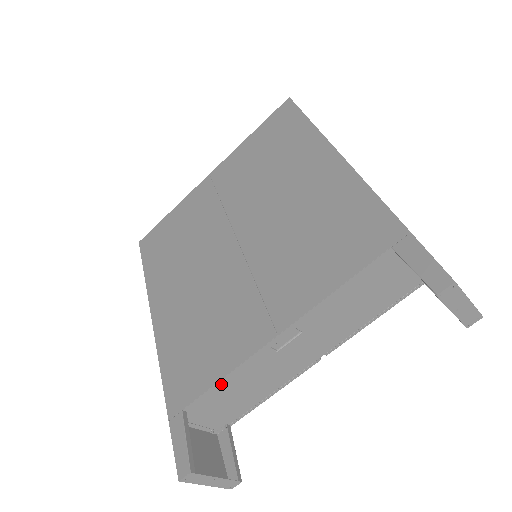
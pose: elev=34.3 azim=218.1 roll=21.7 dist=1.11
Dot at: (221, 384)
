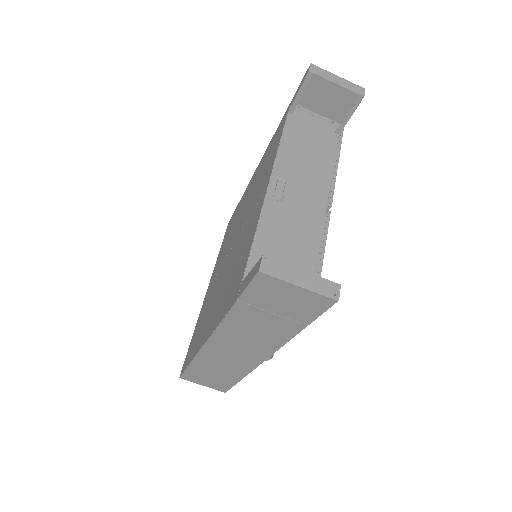
Dot at: (258, 243)
